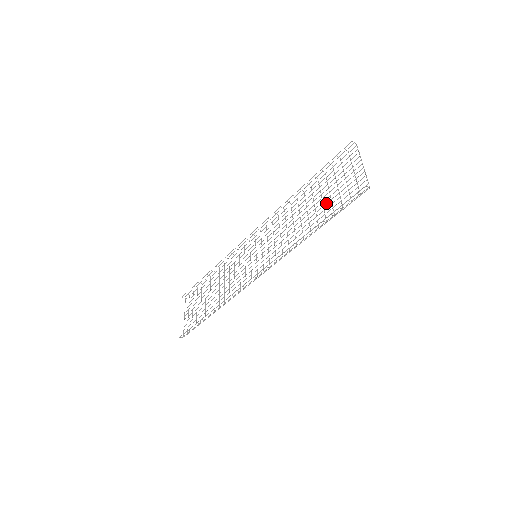
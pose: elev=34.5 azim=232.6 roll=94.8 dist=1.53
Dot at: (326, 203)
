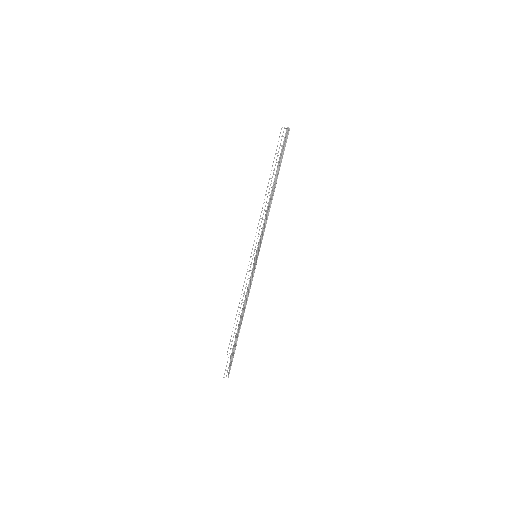
Dot at: (278, 170)
